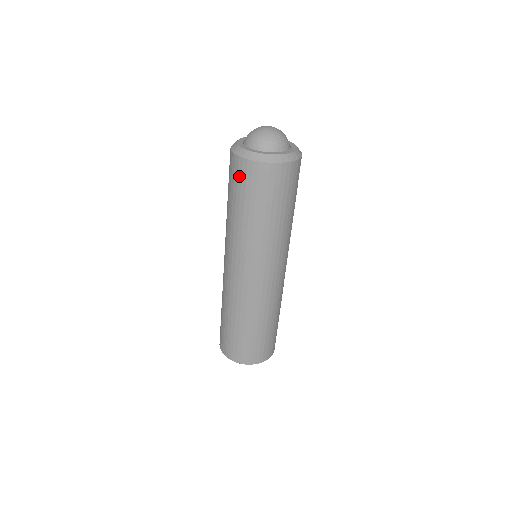
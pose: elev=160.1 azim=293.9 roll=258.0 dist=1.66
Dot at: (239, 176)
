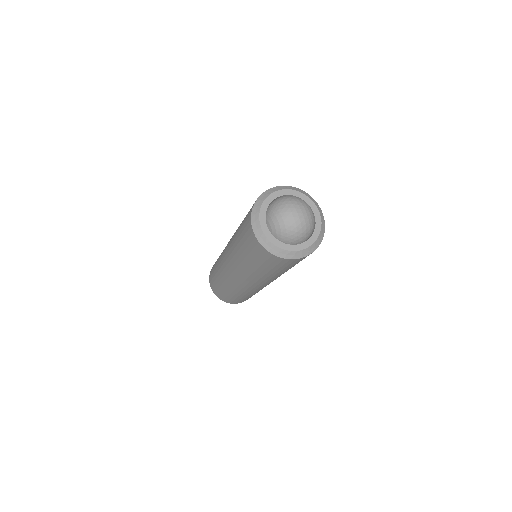
Dot at: (255, 250)
